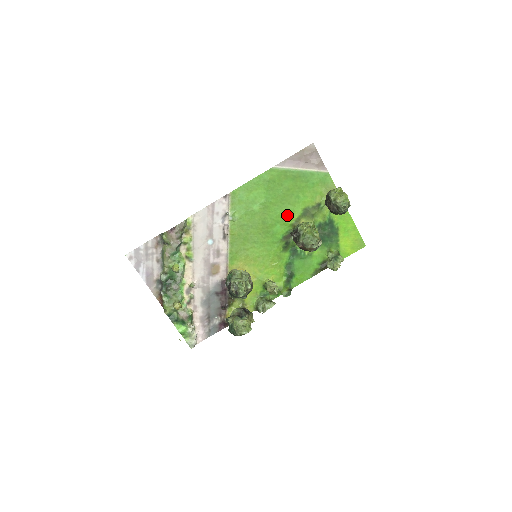
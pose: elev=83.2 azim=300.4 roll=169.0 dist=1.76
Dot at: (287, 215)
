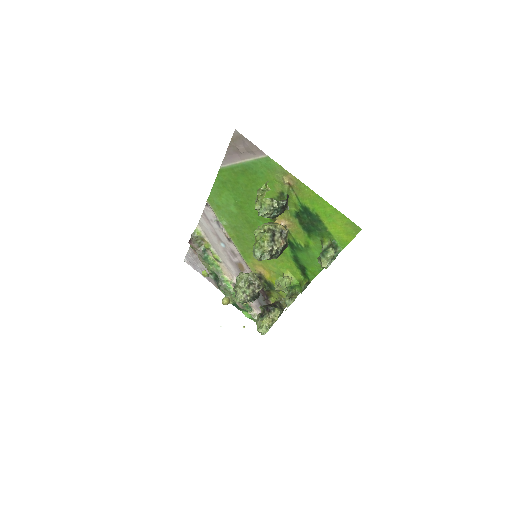
Dot at: occluded
